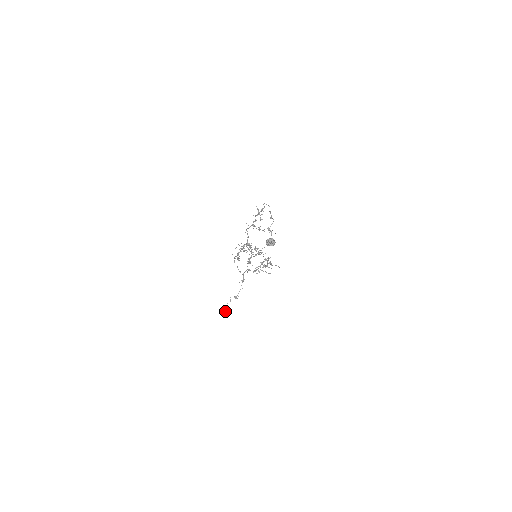
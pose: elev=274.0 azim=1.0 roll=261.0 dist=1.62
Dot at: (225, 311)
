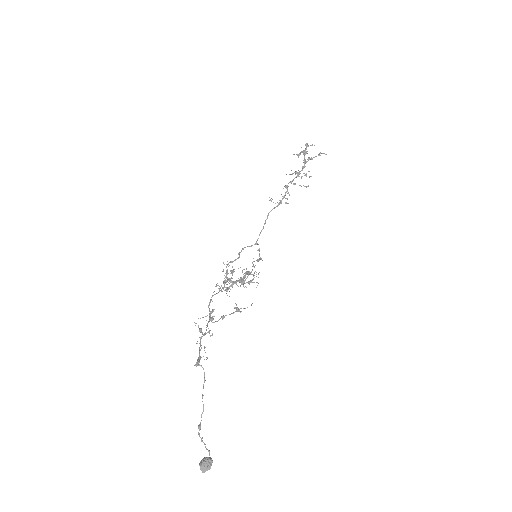
Dot at: occluded
